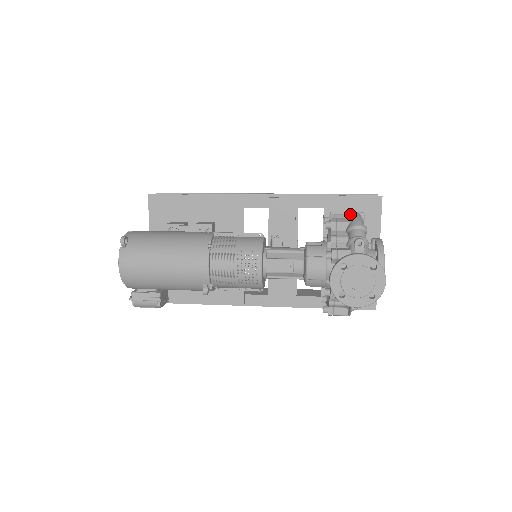
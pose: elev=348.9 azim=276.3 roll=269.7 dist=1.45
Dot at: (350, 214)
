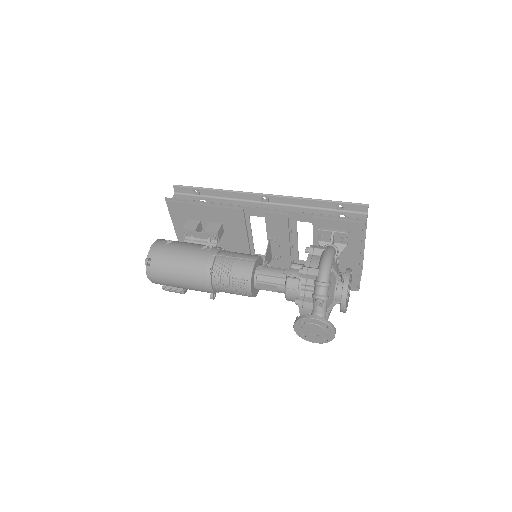
Dot at: (321, 263)
